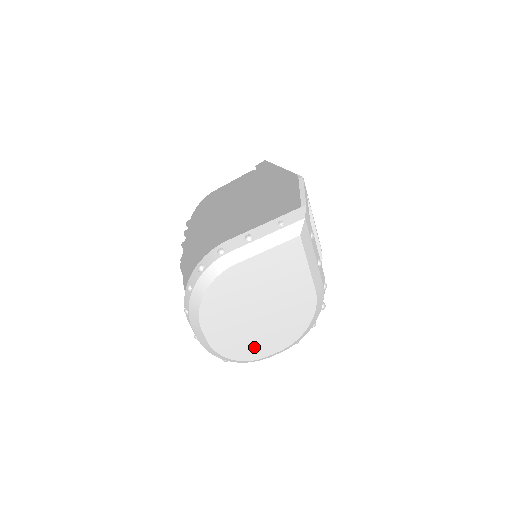
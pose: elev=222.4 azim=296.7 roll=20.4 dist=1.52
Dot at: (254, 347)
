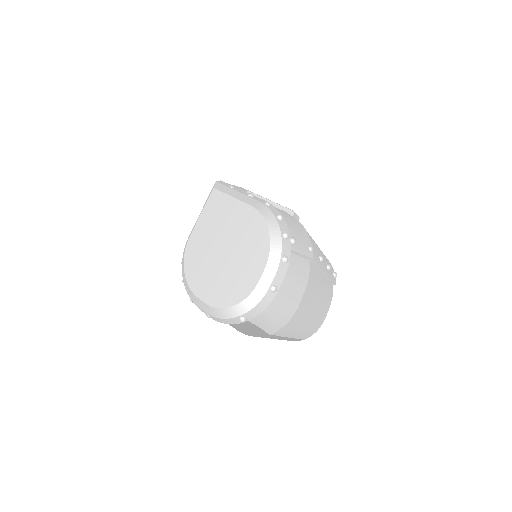
Dot at: (242, 282)
